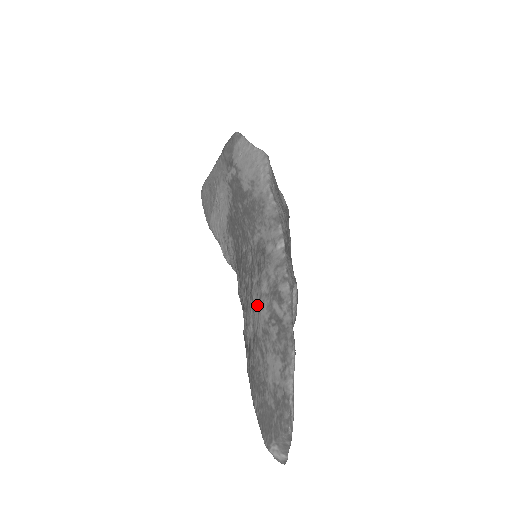
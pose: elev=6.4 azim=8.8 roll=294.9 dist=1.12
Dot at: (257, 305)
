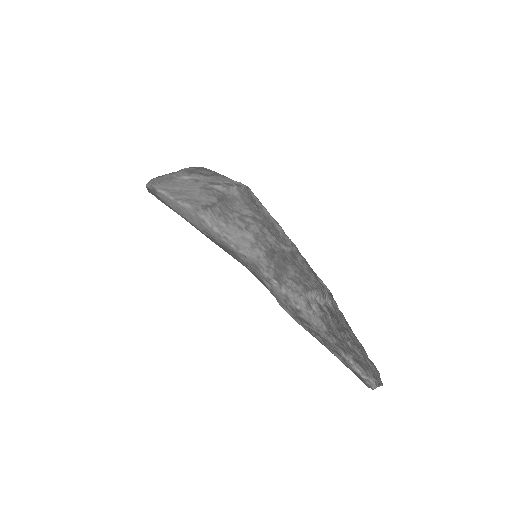
Dot at: occluded
